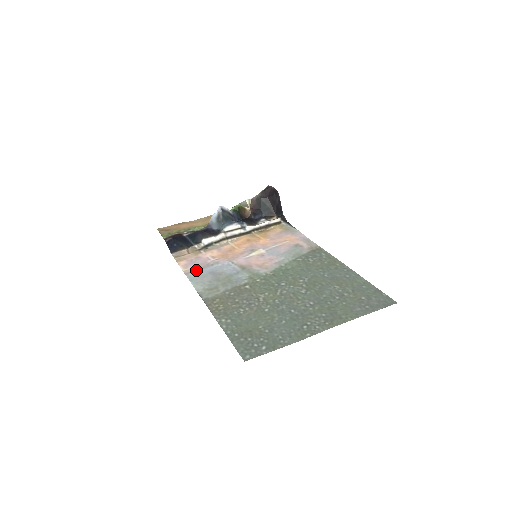
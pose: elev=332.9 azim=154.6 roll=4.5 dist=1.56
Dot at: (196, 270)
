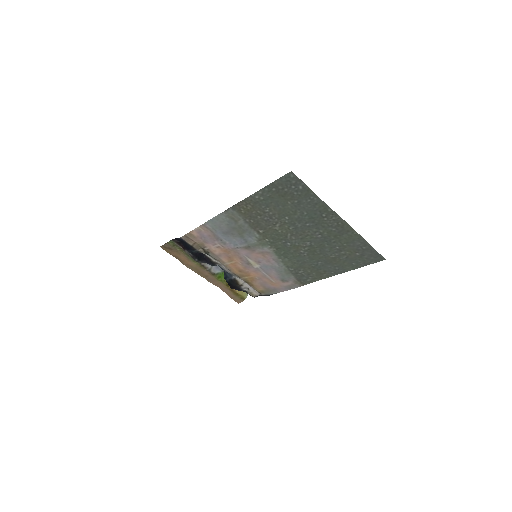
Dot at: (210, 230)
